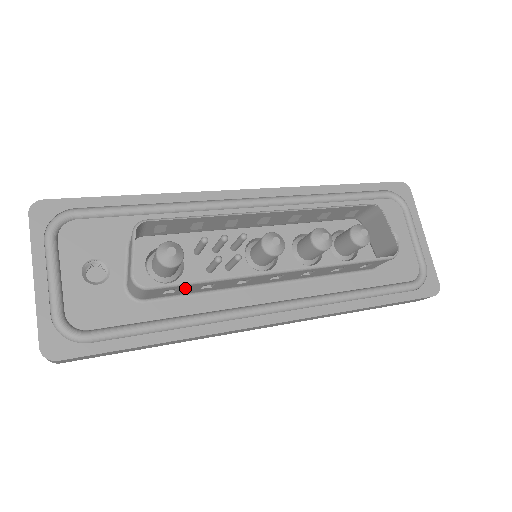
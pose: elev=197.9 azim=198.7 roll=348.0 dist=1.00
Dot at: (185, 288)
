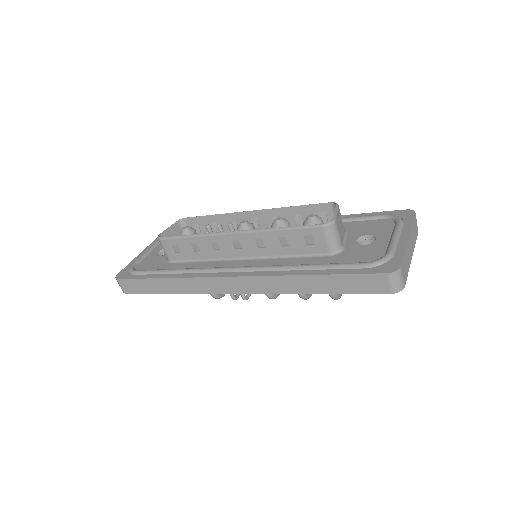
Dot at: (183, 246)
